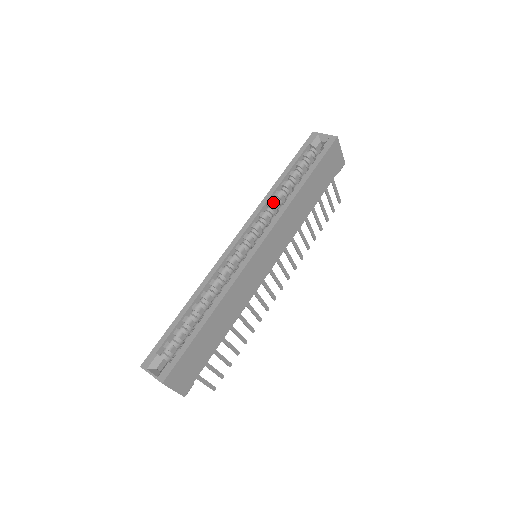
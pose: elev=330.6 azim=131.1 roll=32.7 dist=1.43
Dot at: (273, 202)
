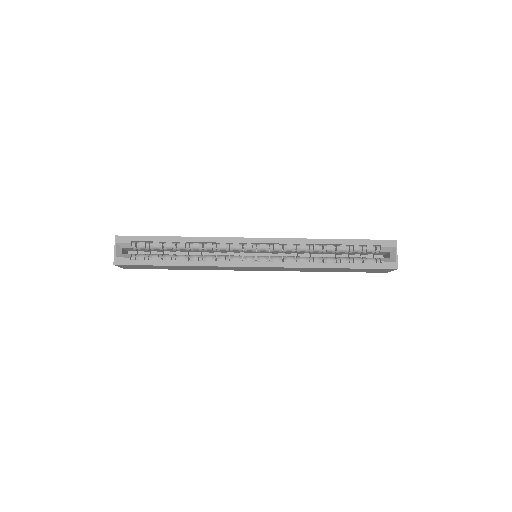
Dot at: (307, 247)
